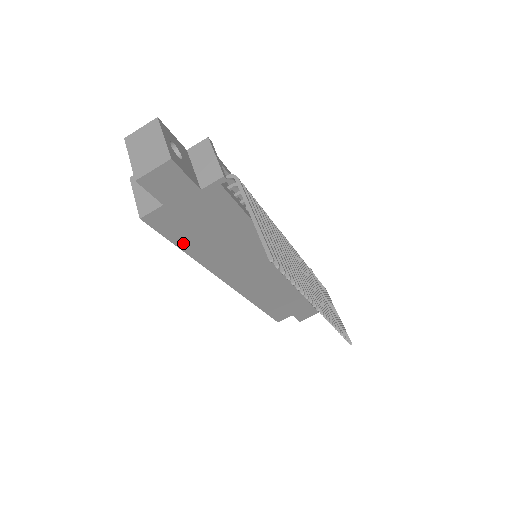
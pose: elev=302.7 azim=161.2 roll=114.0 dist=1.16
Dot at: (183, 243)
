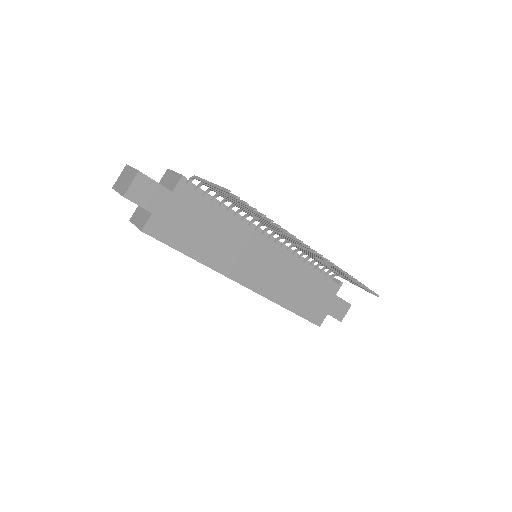
Dot at: (185, 248)
